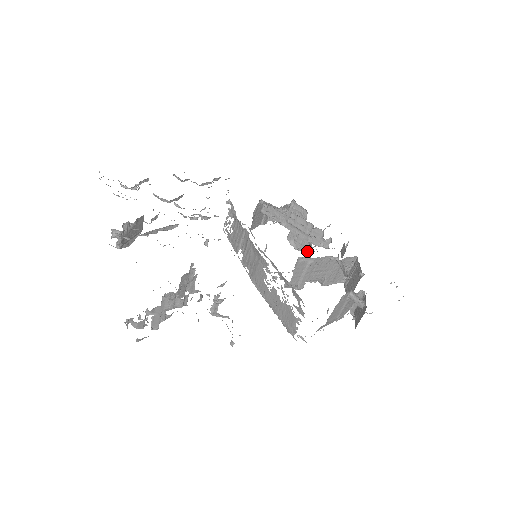
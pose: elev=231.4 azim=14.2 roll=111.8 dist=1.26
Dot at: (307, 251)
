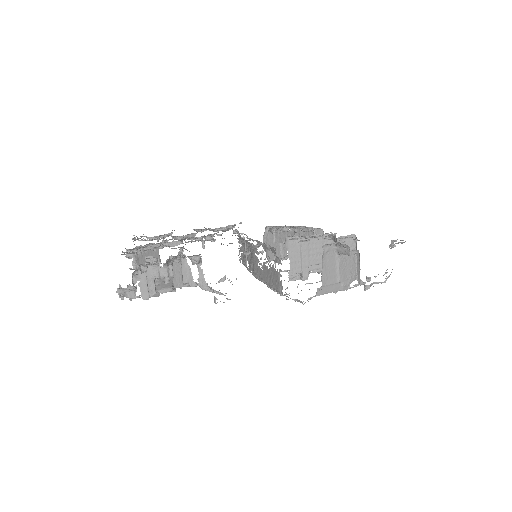
Dot at: occluded
